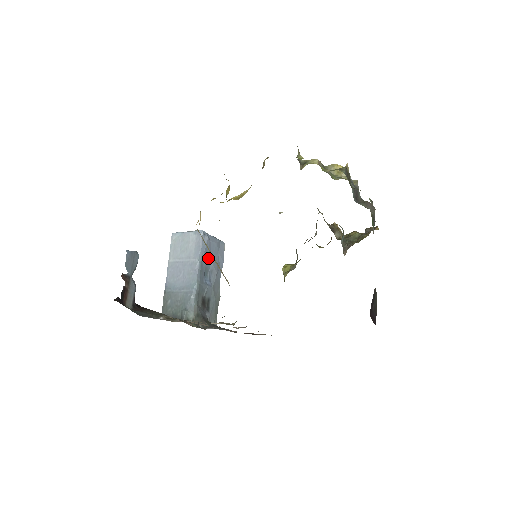
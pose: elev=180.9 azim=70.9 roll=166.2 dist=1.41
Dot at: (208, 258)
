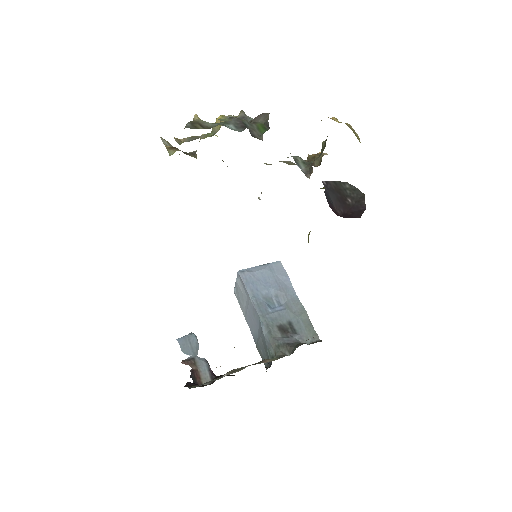
Dot at: (262, 288)
